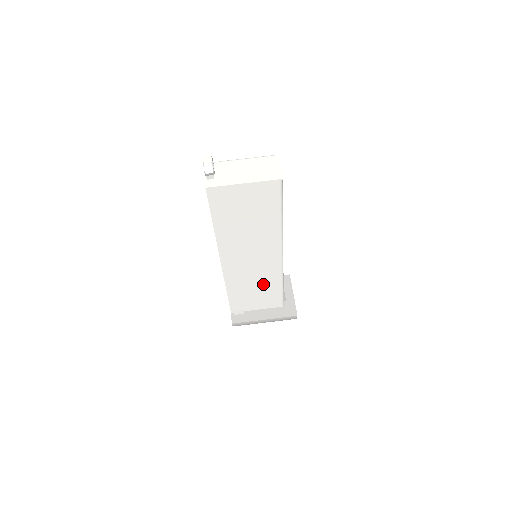
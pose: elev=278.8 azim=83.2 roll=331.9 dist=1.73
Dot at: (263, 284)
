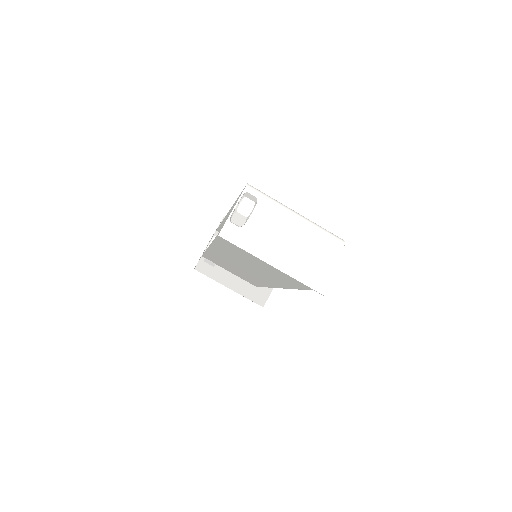
Dot at: occluded
